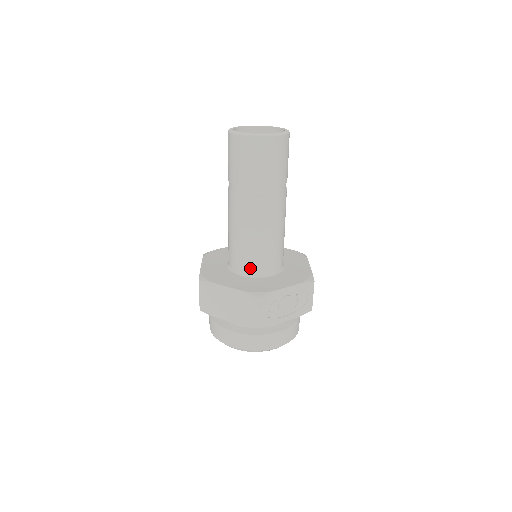
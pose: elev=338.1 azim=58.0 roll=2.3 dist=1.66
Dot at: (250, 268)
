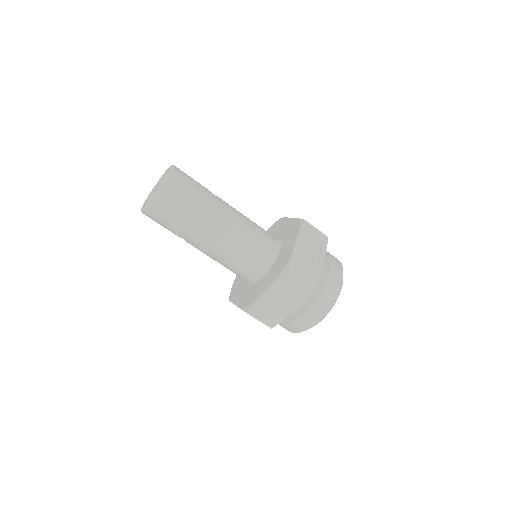
Dot at: (262, 265)
